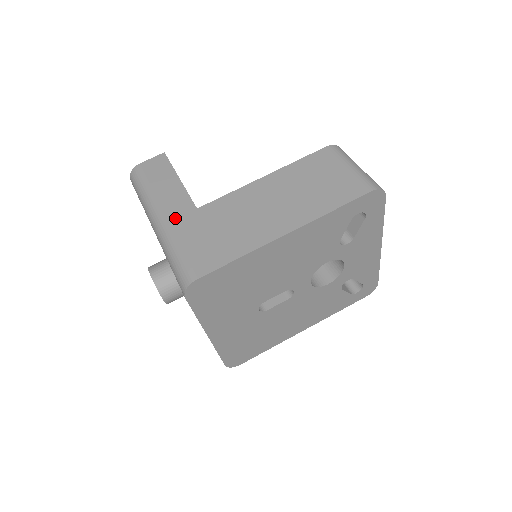
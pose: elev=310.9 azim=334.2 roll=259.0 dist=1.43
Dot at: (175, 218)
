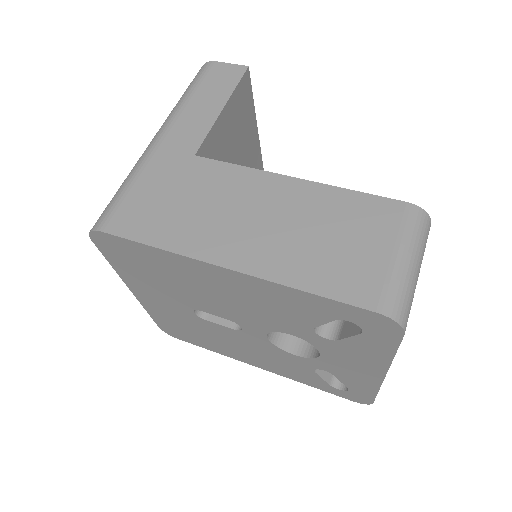
Dot at: (167, 148)
